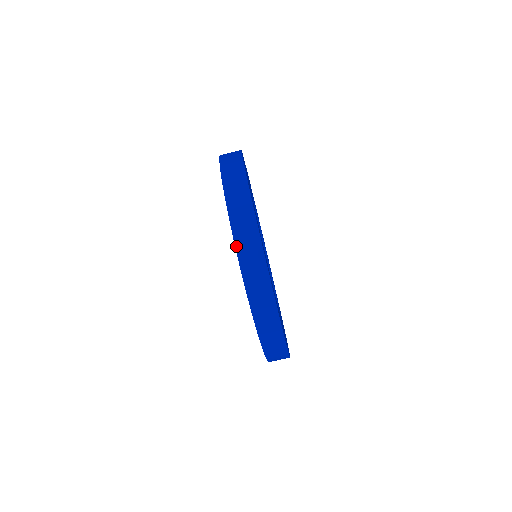
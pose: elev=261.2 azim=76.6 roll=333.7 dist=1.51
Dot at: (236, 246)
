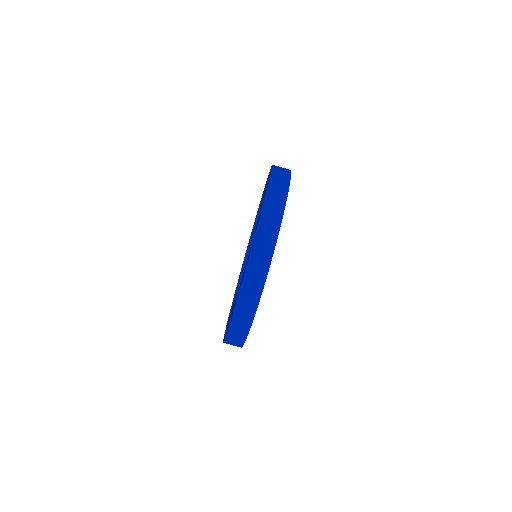
Dot at: (259, 223)
